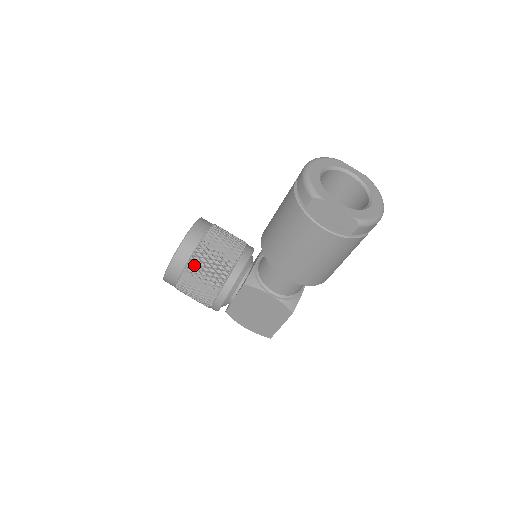
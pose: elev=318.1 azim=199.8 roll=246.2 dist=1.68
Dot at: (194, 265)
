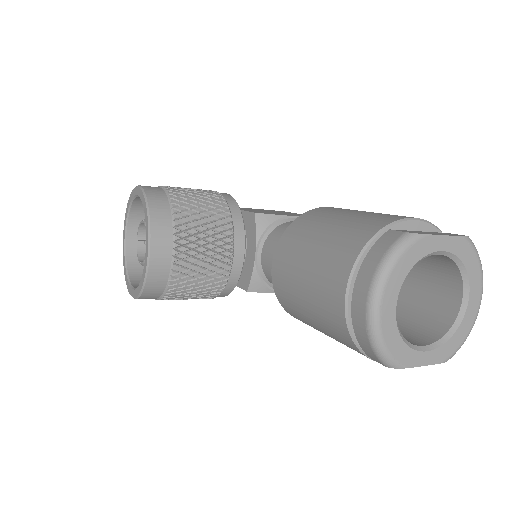
Dot at: (173, 294)
